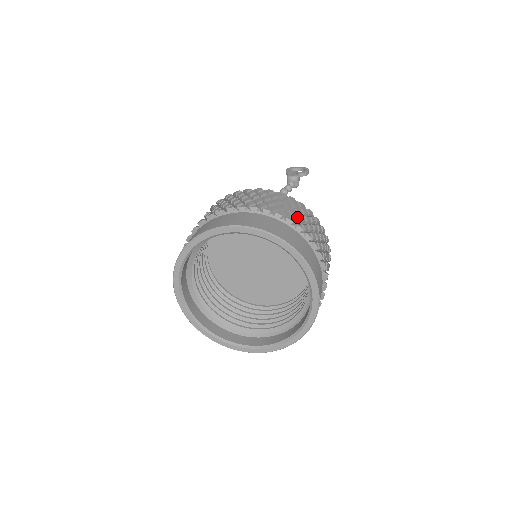
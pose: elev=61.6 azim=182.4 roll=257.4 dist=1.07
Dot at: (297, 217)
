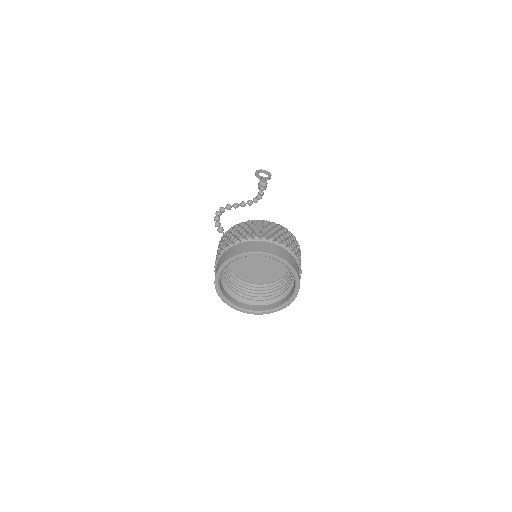
Dot at: (291, 245)
